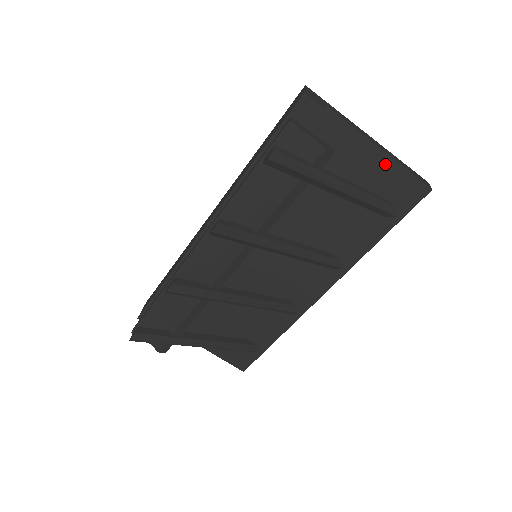
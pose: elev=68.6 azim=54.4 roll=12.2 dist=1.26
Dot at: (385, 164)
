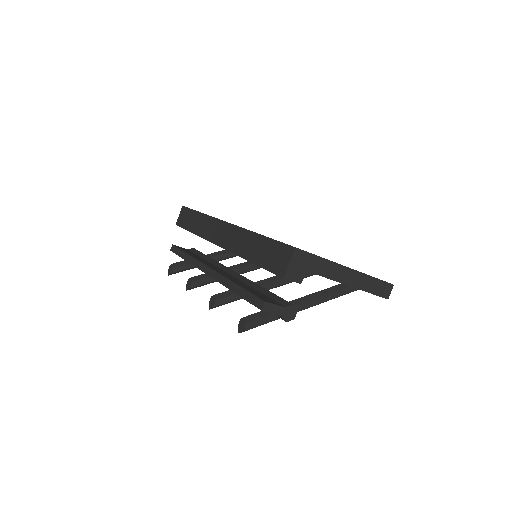
Dot at: occluded
